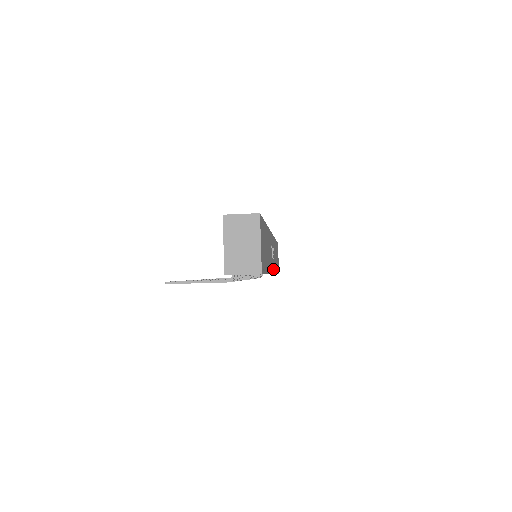
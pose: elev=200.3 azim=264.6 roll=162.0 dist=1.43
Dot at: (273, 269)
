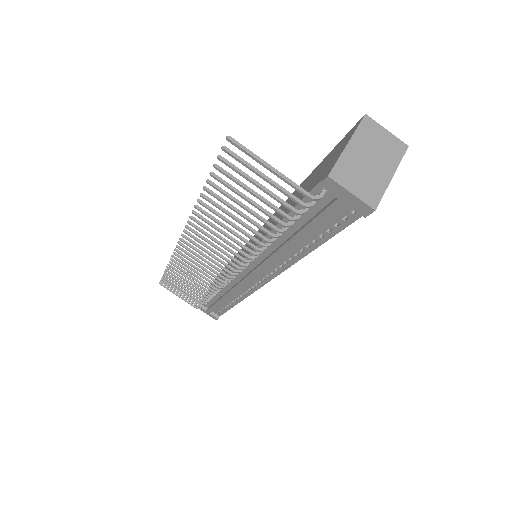
Dot at: (262, 285)
